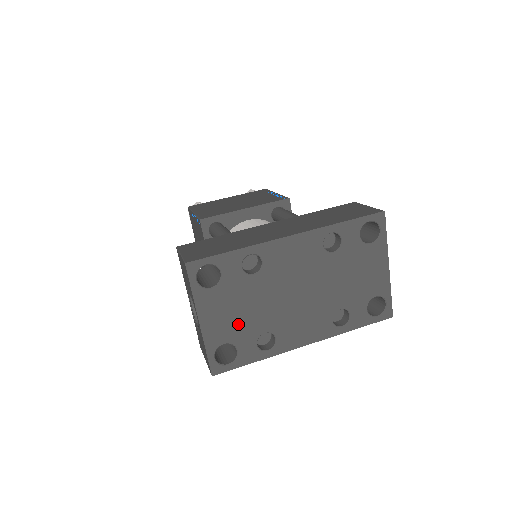
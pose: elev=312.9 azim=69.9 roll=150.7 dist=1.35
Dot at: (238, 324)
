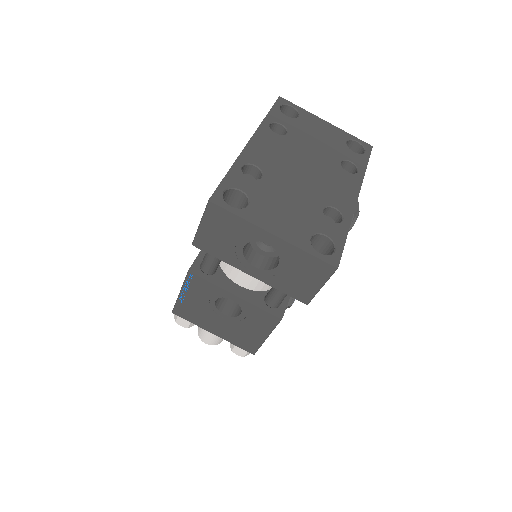
Dot at: (299, 216)
